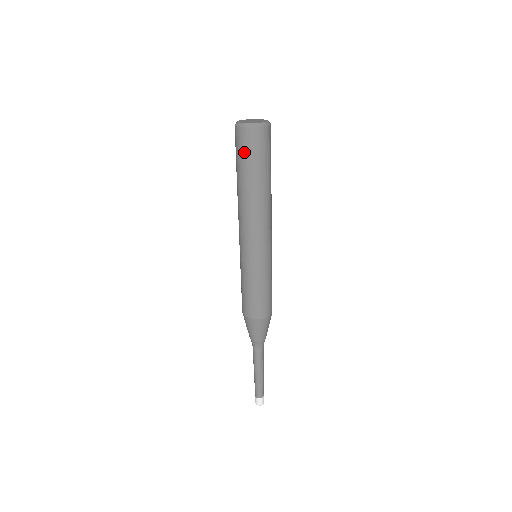
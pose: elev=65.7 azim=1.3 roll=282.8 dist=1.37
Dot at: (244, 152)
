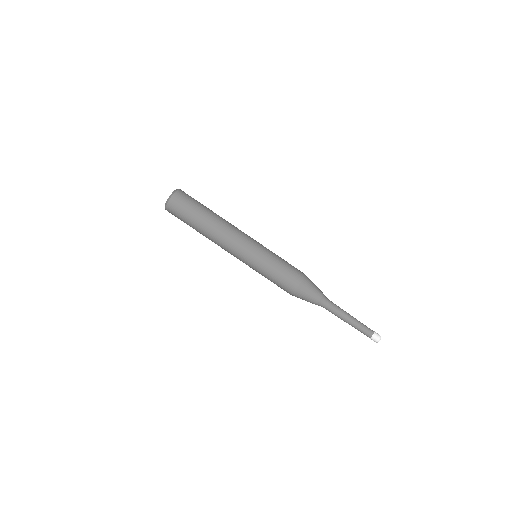
Dot at: (180, 219)
